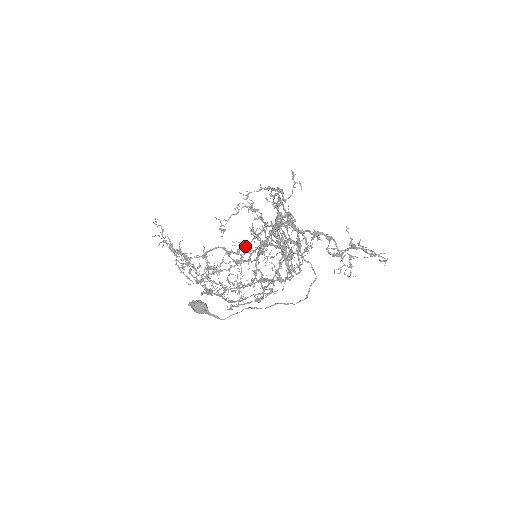
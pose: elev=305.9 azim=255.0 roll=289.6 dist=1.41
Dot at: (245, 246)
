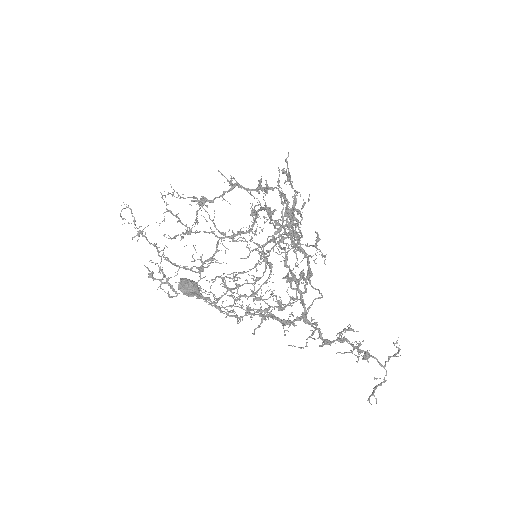
Dot at: occluded
